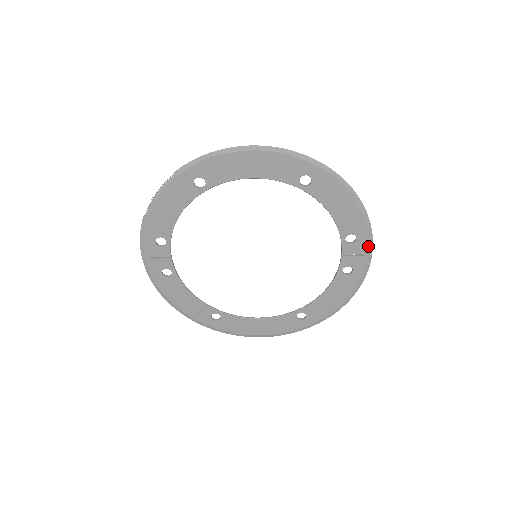
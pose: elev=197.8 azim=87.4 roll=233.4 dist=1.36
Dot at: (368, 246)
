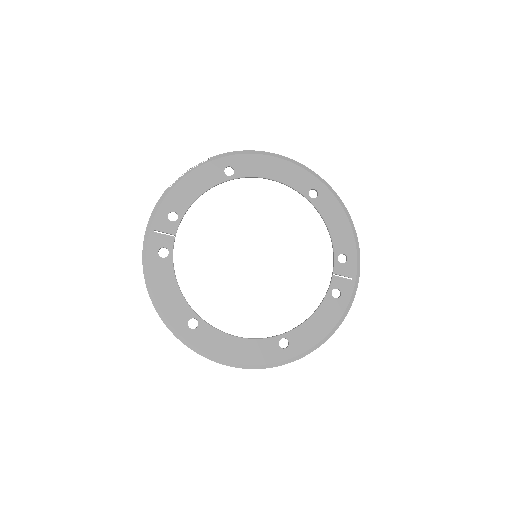
Dot at: (356, 270)
